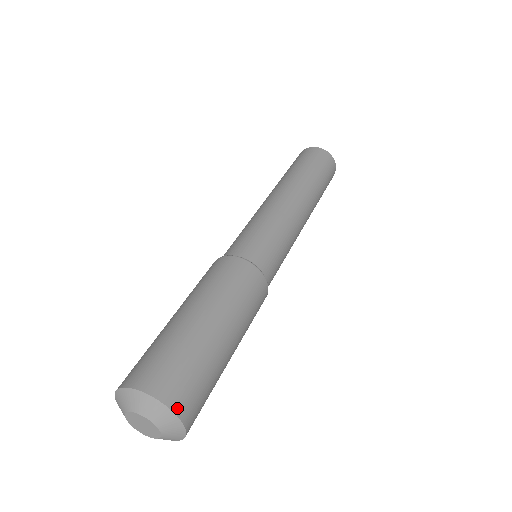
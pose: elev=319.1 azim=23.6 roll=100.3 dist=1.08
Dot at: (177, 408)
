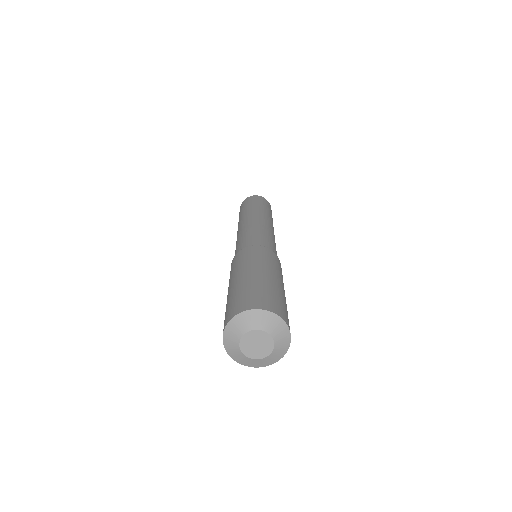
Dot at: (289, 345)
